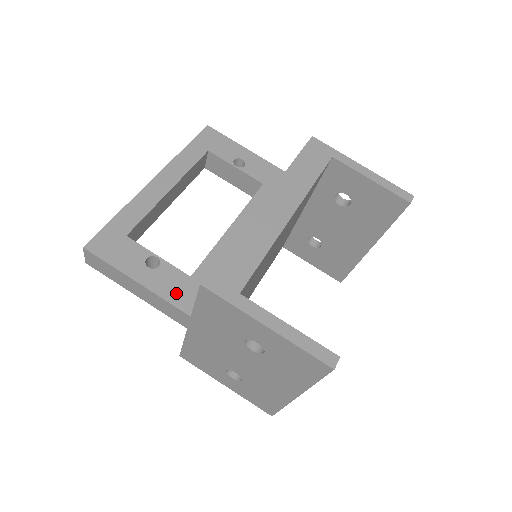
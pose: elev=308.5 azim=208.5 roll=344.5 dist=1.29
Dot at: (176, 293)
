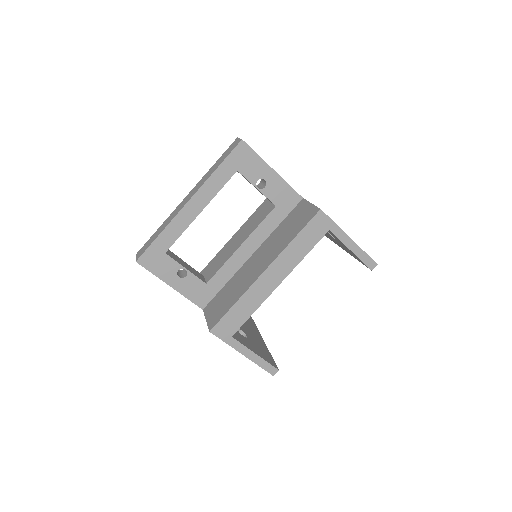
Dot at: (195, 295)
